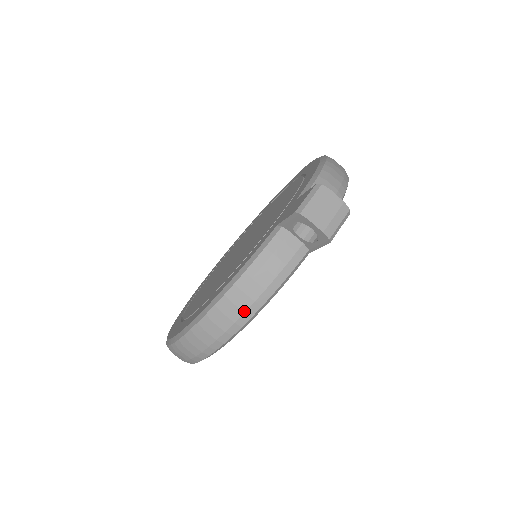
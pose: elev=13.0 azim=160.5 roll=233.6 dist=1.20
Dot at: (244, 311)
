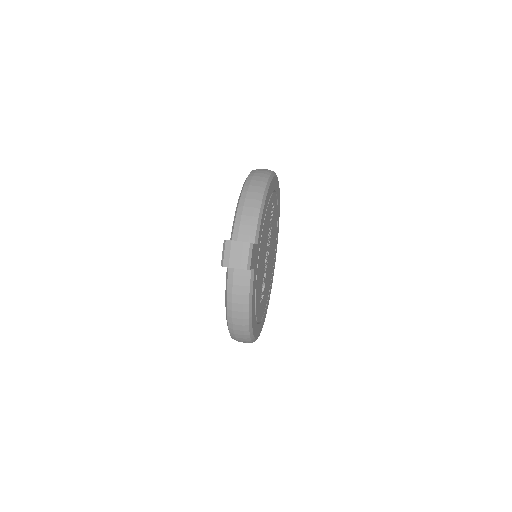
Dot at: (242, 319)
